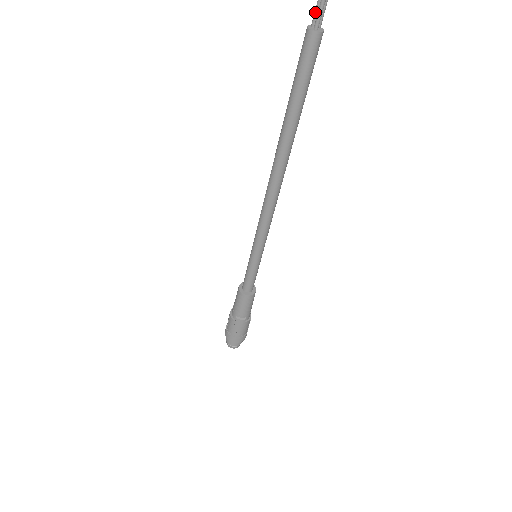
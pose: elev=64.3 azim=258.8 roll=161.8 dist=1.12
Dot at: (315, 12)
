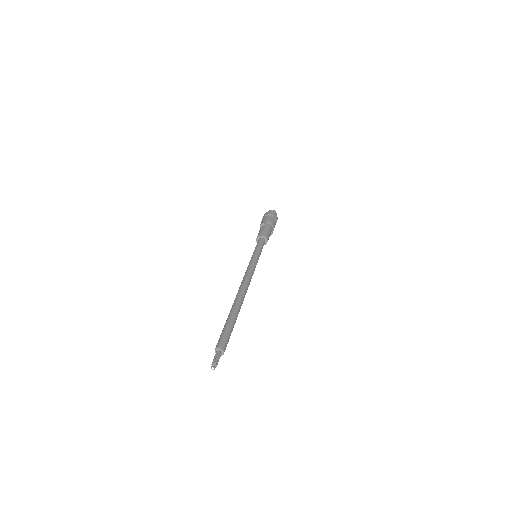
Dot at: occluded
